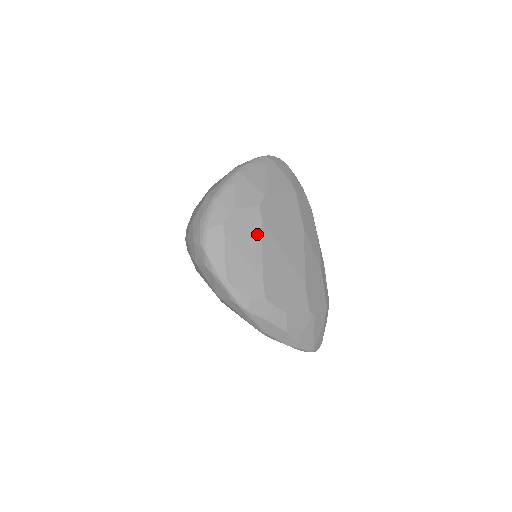
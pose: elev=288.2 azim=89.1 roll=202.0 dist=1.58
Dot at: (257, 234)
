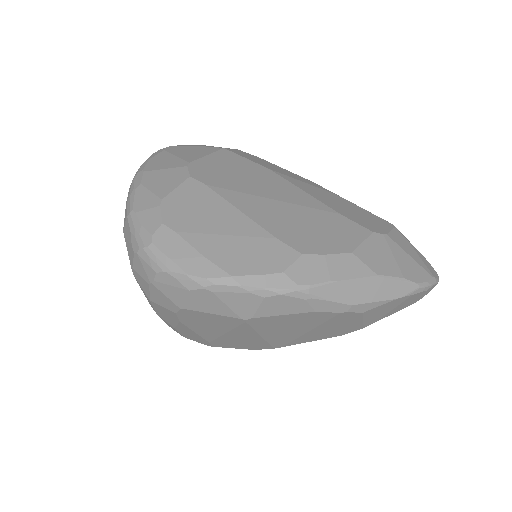
Dot at: (217, 202)
